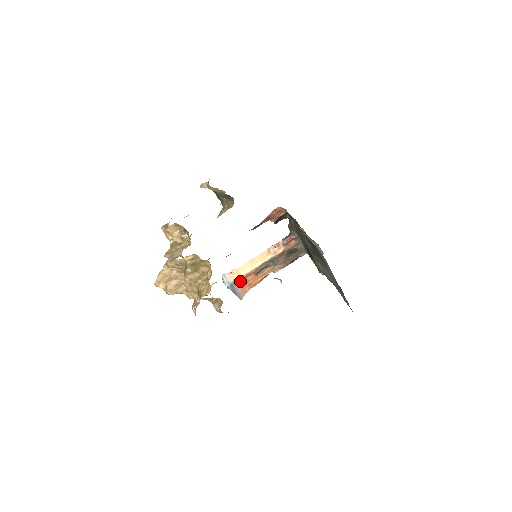
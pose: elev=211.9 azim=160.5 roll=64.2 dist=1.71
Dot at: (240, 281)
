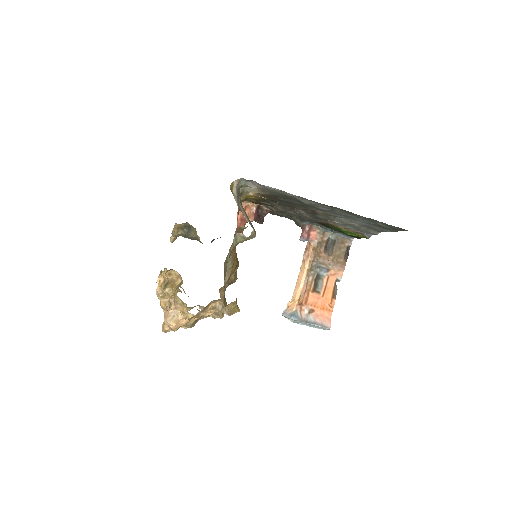
Dot at: (302, 307)
